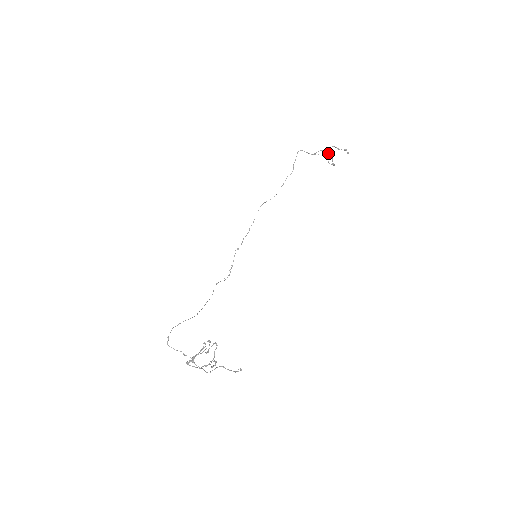
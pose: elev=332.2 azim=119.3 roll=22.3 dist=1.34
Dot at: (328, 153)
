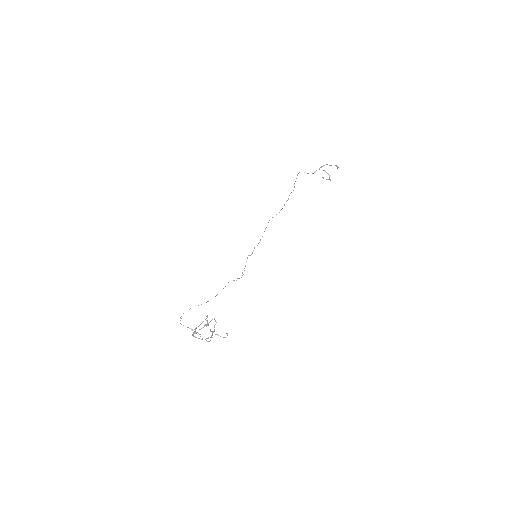
Dot at: (325, 171)
